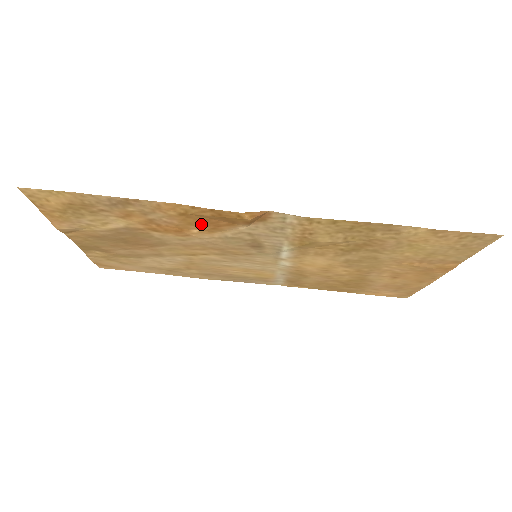
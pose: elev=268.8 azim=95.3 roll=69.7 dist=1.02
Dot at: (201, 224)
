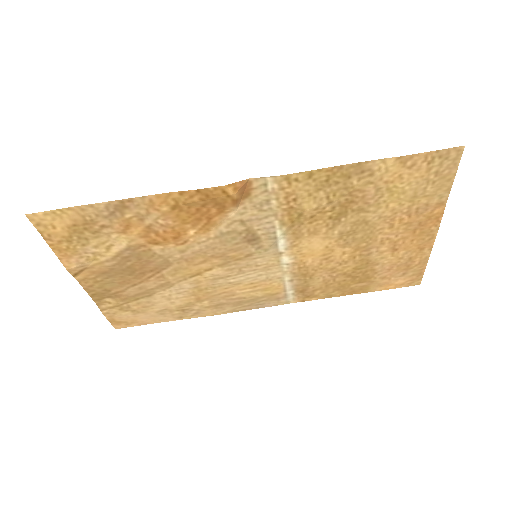
Dot at: (194, 219)
